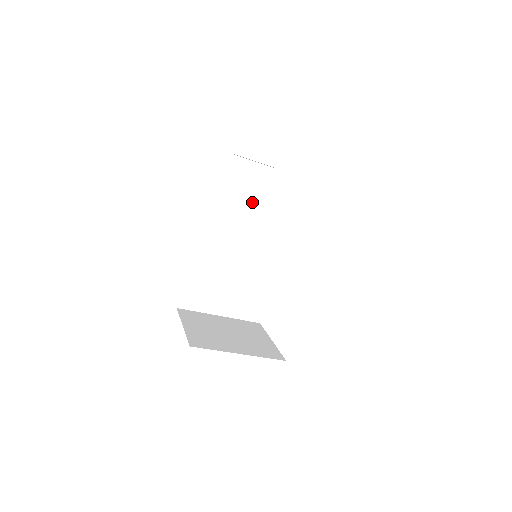
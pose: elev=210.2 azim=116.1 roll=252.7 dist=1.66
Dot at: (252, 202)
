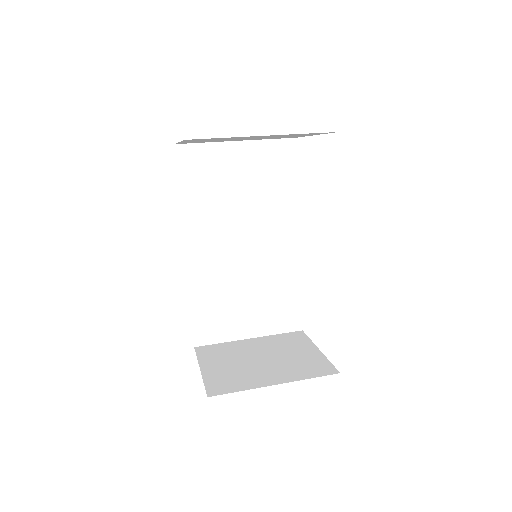
Dot at: (233, 192)
